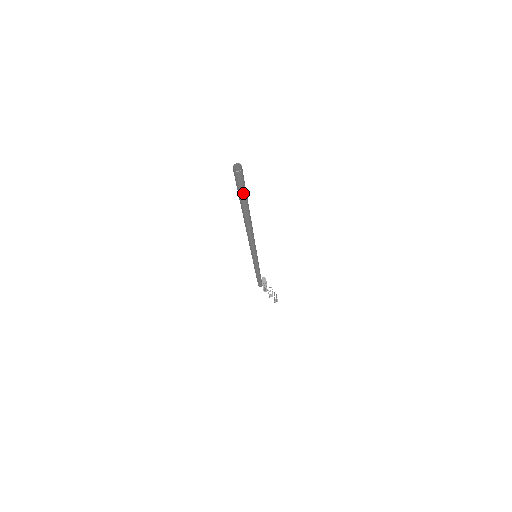
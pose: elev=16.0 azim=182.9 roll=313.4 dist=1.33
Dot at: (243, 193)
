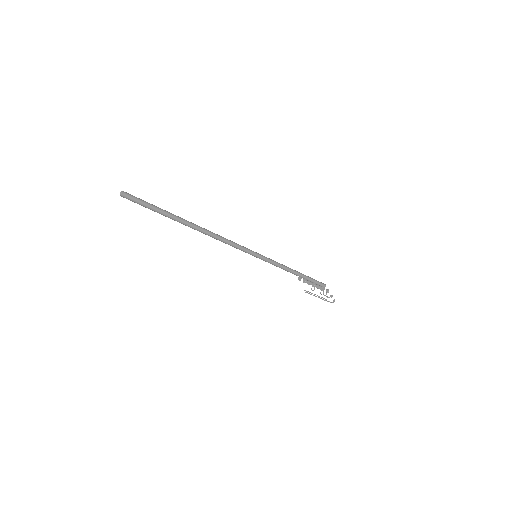
Dot at: (150, 208)
